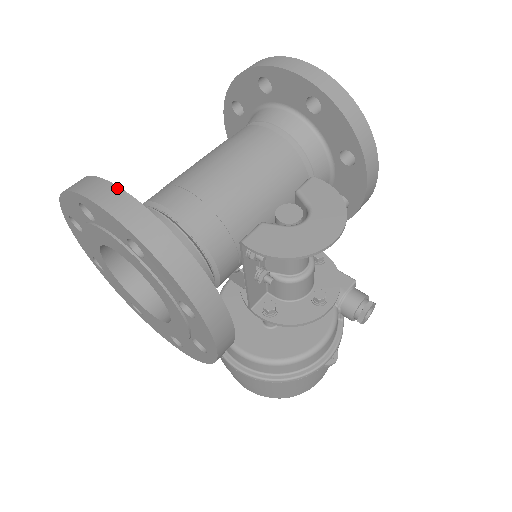
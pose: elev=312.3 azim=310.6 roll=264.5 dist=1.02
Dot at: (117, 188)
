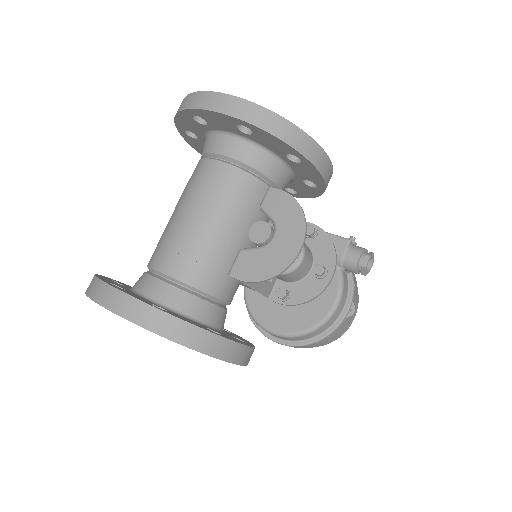
Dot at: (116, 291)
